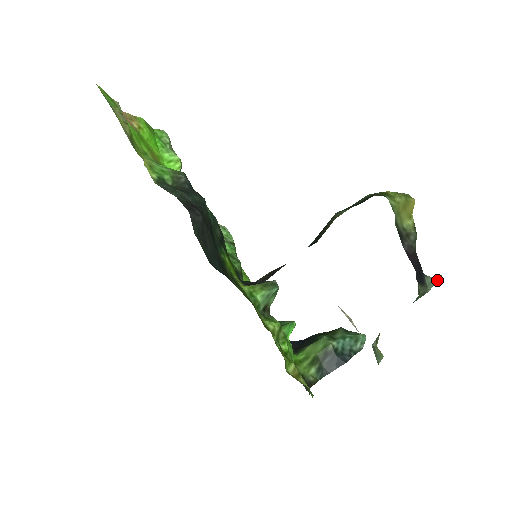
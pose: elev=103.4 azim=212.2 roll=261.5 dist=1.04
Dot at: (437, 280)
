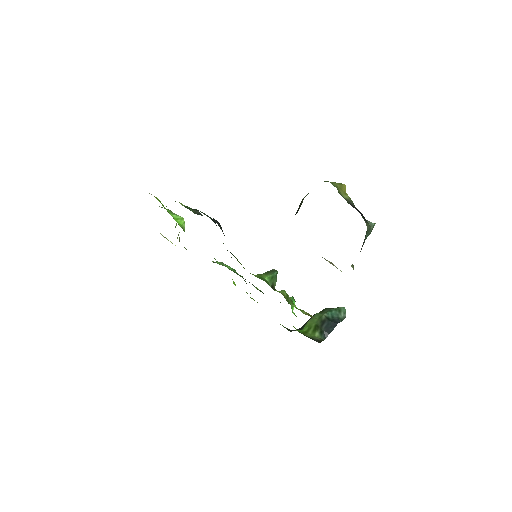
Dot at: (374, 225)
